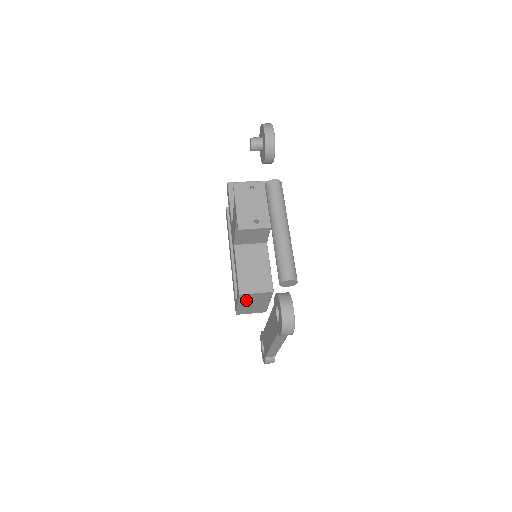
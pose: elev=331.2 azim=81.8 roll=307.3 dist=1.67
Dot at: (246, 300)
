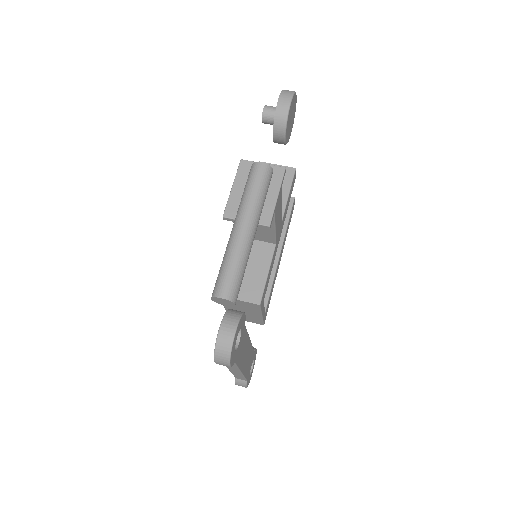
Dot at: occluded
